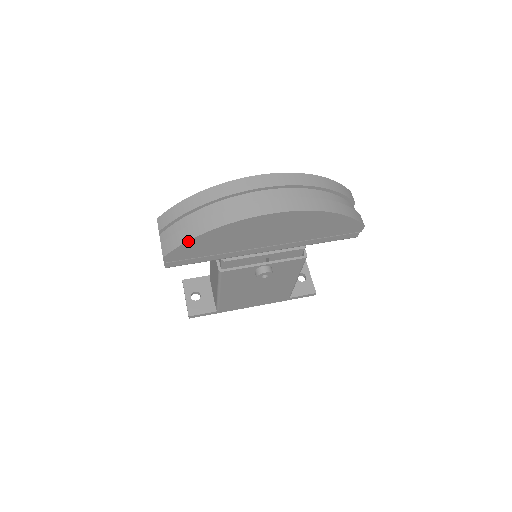
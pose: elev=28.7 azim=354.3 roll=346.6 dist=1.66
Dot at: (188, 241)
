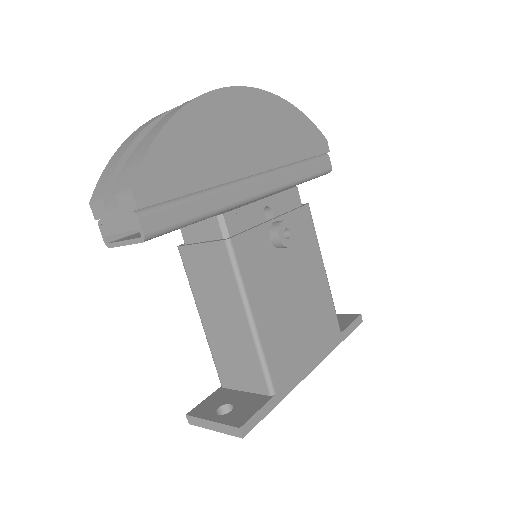
Dot at: (154, 141)
